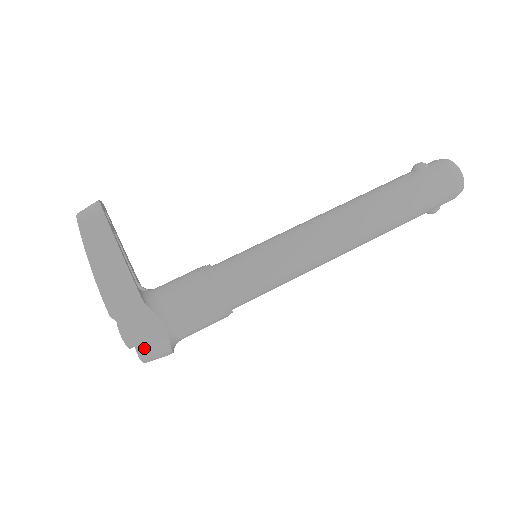
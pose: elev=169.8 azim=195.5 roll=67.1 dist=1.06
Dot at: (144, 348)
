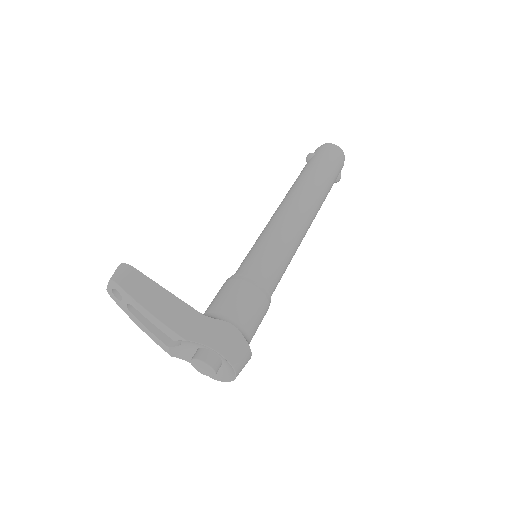
Dot at: (229, 353)
